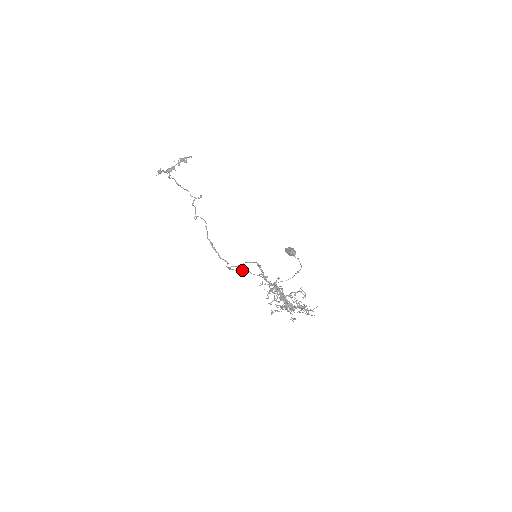
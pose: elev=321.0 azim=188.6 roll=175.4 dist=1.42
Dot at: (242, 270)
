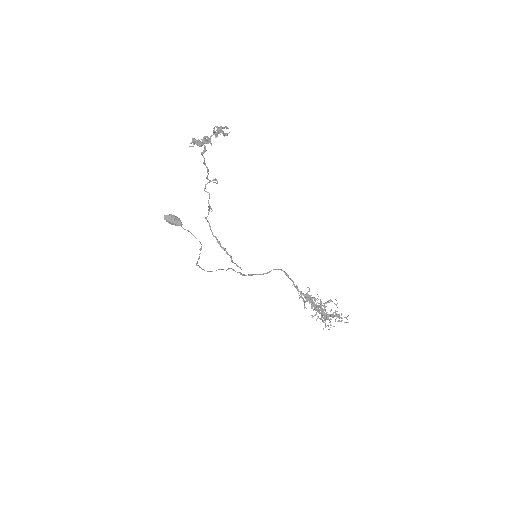
Dot at: (234, 270)
